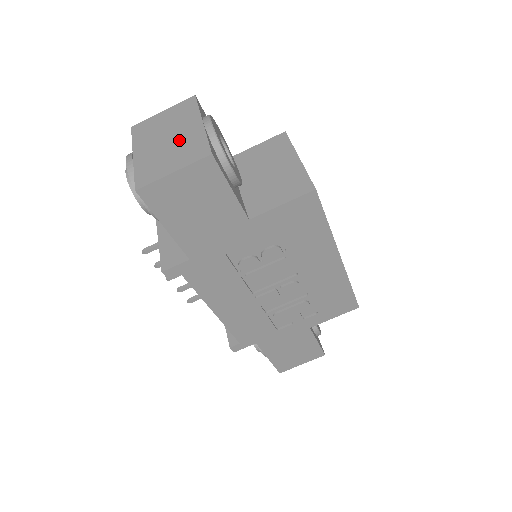
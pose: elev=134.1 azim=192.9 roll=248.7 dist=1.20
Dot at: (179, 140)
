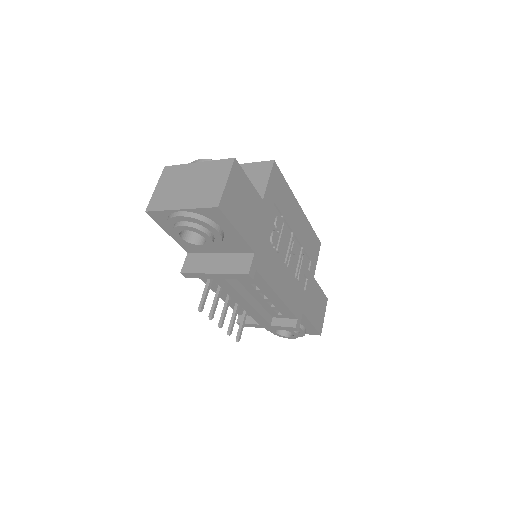
Dot at: (199, 177)
